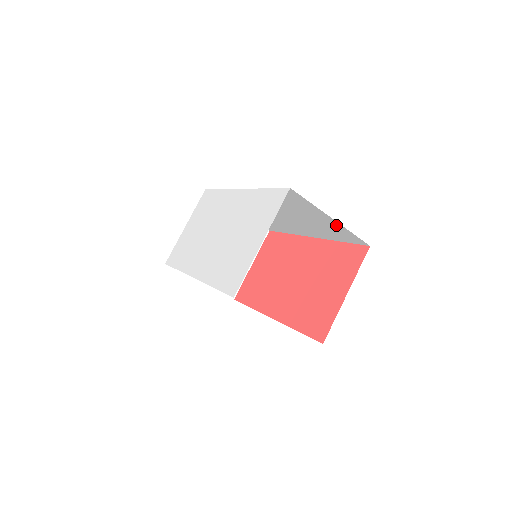
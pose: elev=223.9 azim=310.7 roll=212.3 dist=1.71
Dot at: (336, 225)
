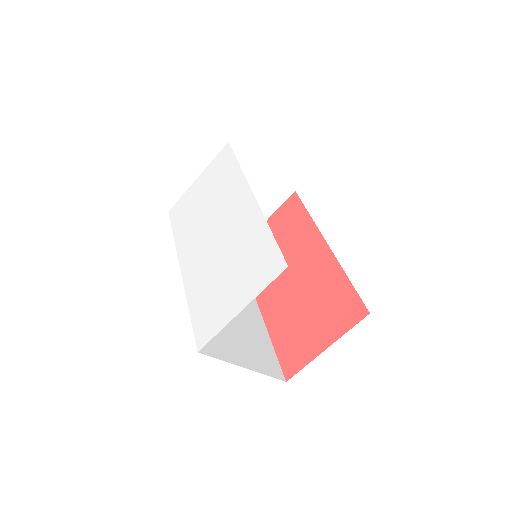
Dot at: occluded
